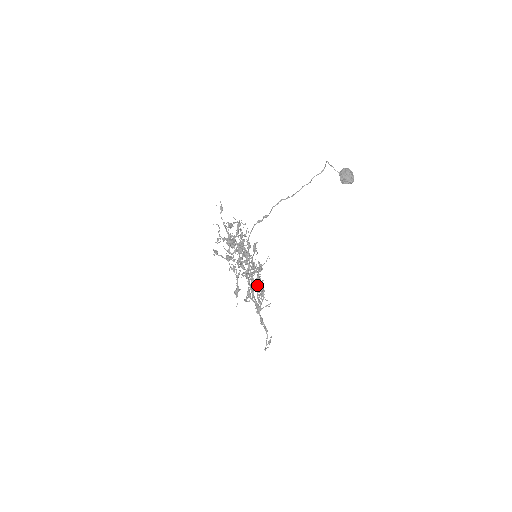
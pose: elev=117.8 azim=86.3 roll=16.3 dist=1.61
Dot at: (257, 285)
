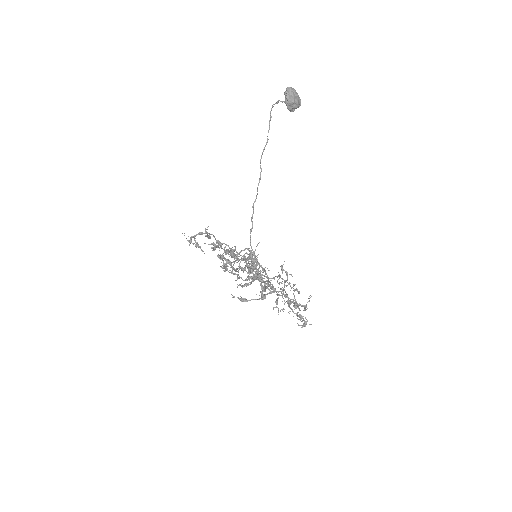
Dot at: (277, 282)
